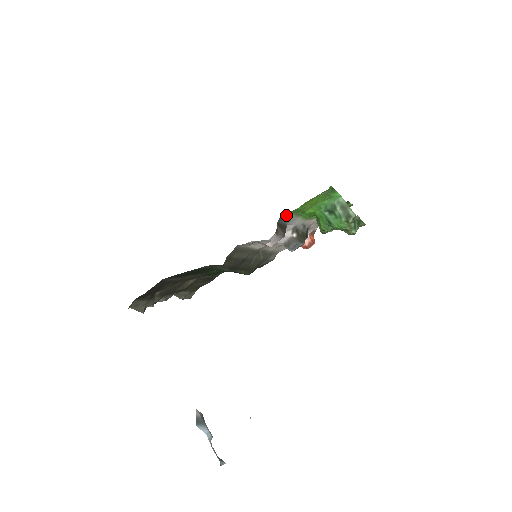
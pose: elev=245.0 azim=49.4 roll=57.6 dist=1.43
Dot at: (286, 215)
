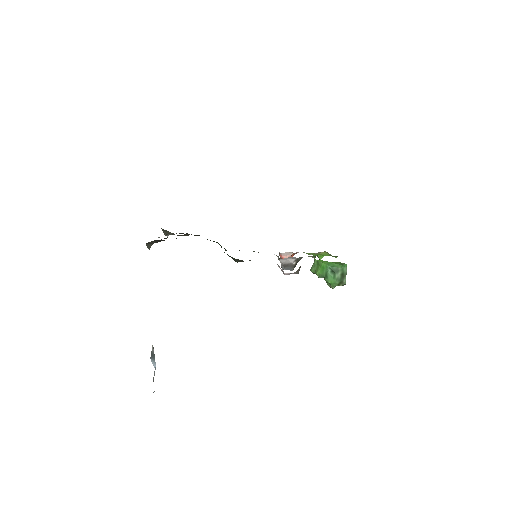
Dot at: occluded
